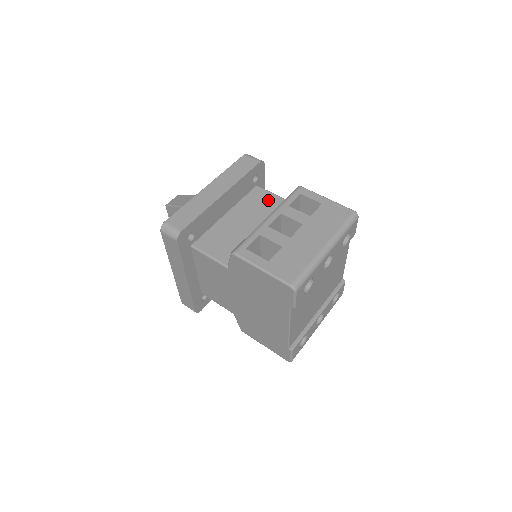
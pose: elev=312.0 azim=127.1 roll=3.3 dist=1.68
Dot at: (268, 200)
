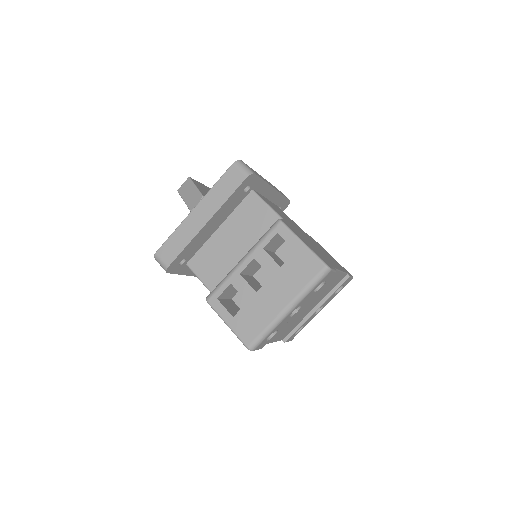
Dot at: (259, 214)
